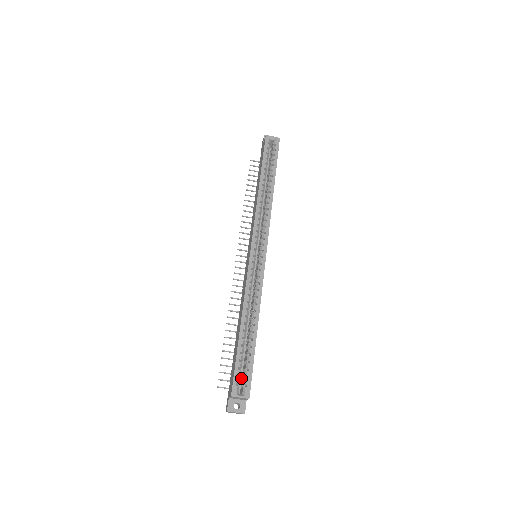
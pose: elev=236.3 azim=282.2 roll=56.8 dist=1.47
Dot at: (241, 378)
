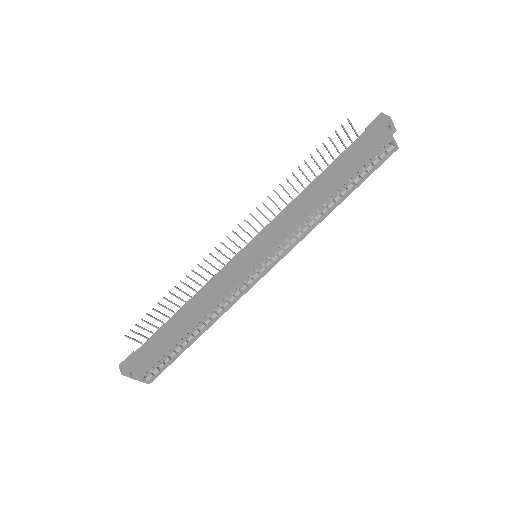
Dot at: occluded
